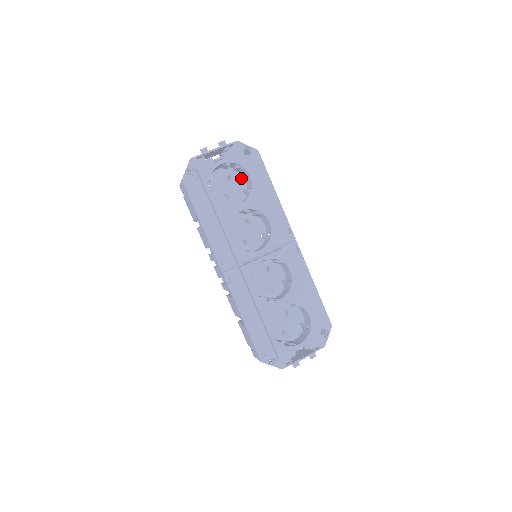
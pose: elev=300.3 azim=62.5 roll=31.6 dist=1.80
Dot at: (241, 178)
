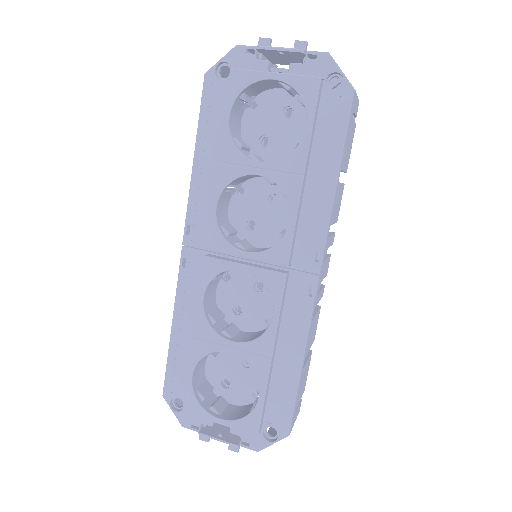
Dot at: occluded
